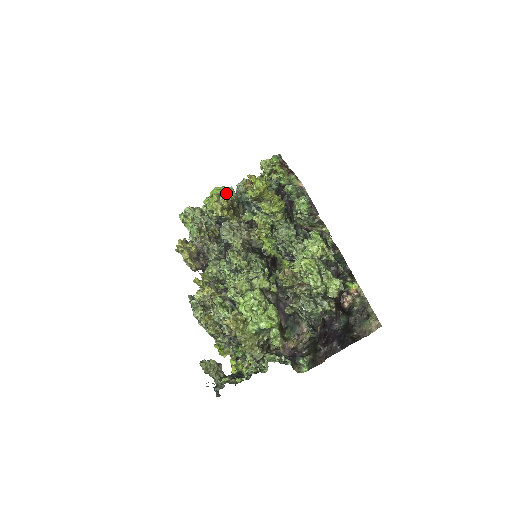
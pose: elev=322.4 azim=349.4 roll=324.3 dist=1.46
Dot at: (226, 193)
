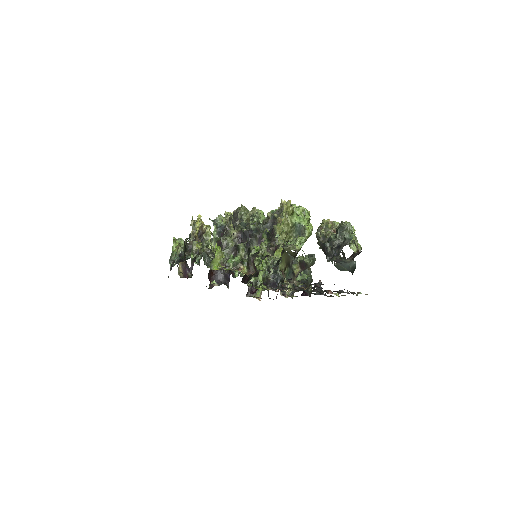
Dot at: occluded
